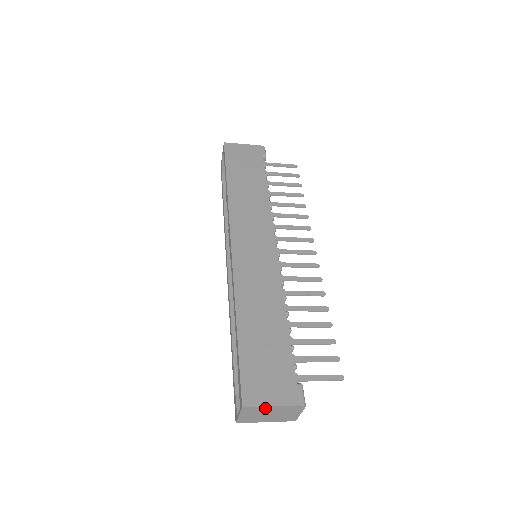
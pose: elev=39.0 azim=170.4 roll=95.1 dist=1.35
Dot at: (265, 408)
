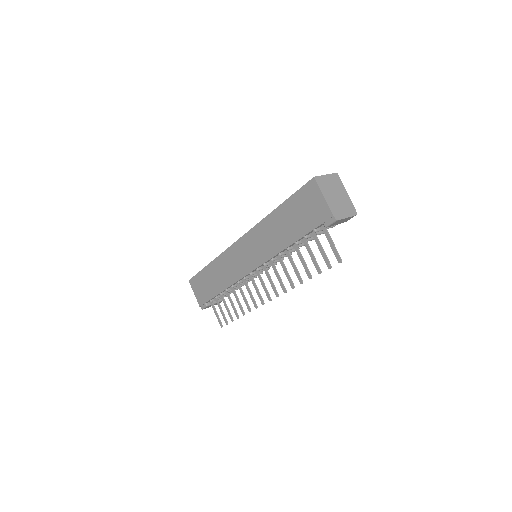
Dot at: occluded
